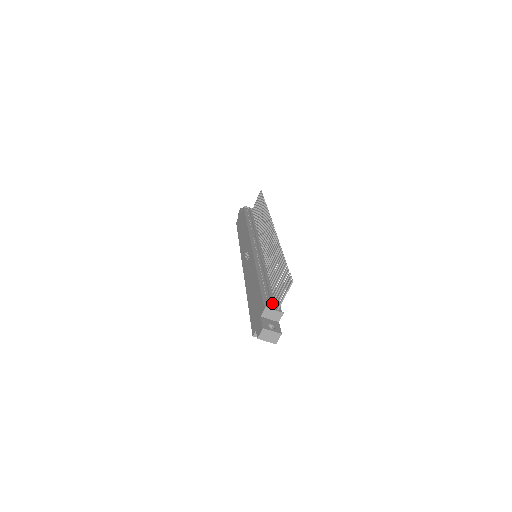
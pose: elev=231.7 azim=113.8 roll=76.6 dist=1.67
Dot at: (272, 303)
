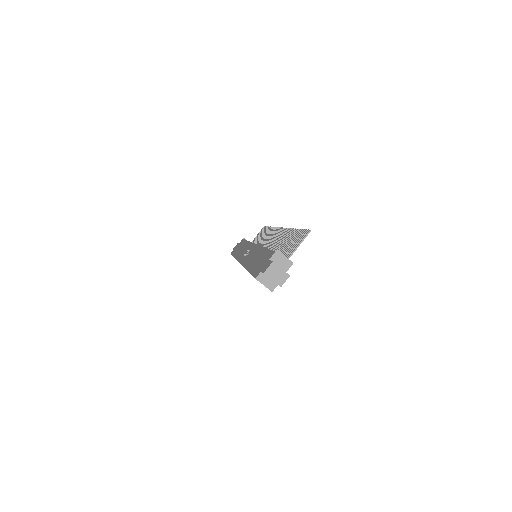
Dot at: occluded
